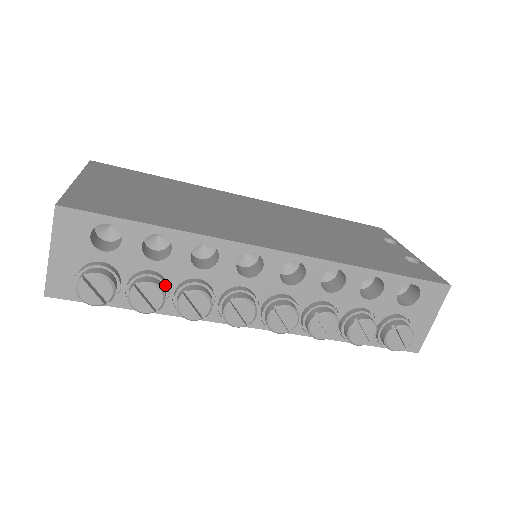
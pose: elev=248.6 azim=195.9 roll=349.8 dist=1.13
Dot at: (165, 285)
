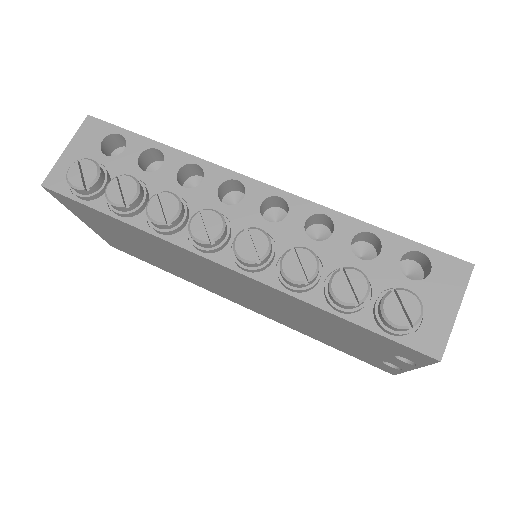
Dot at: (145, 192)
